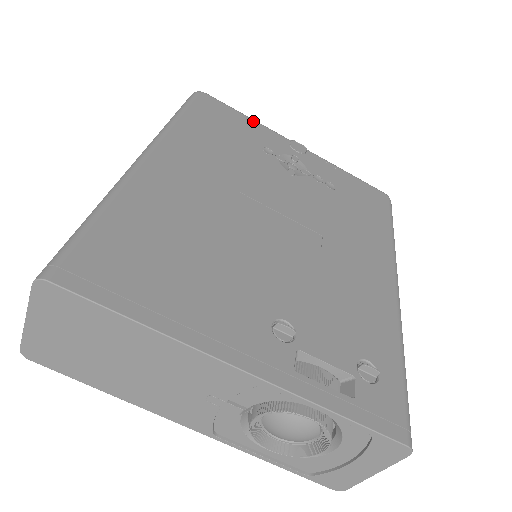
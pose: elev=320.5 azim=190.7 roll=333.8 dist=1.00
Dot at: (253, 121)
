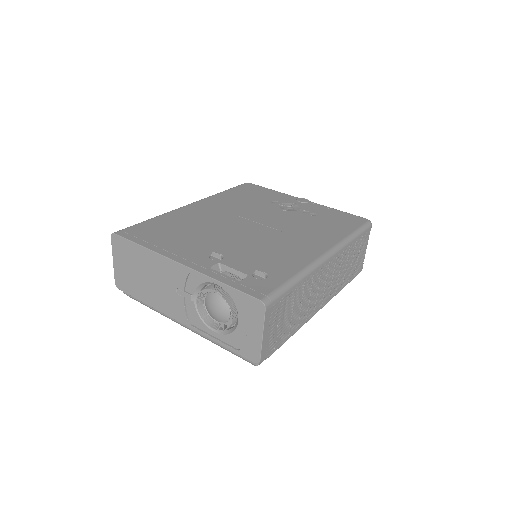
Dot at: (276, 191)
